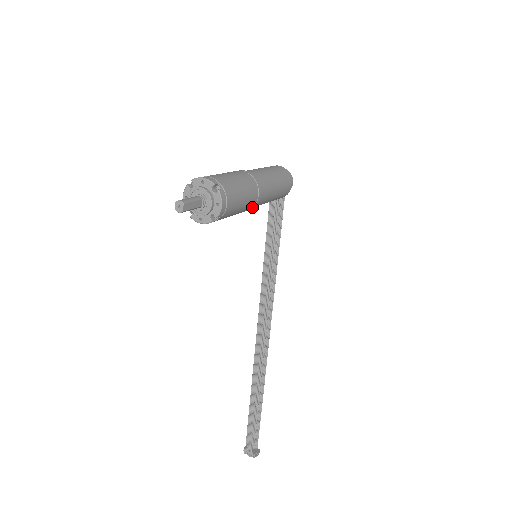
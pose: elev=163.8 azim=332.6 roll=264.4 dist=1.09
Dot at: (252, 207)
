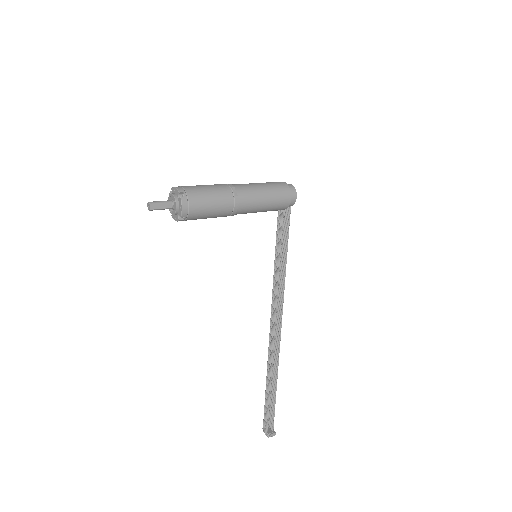
Dot at: (232, 213)
